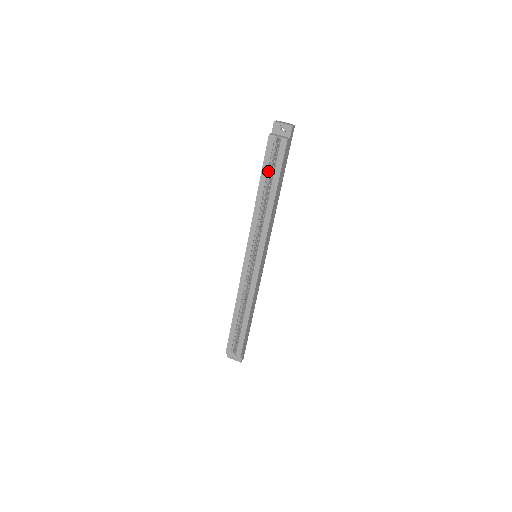
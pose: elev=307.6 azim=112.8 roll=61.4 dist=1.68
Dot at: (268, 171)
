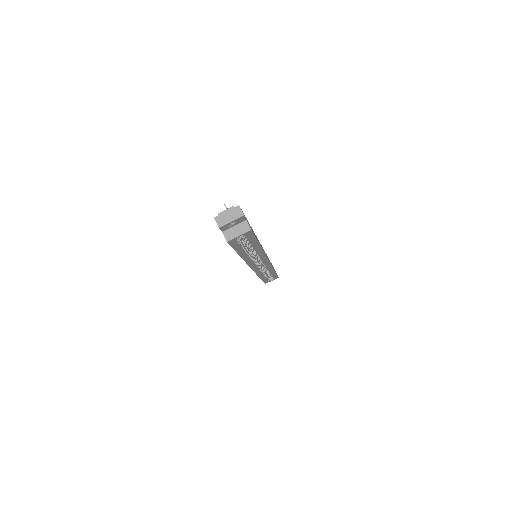
Dot at: (242, 247)
